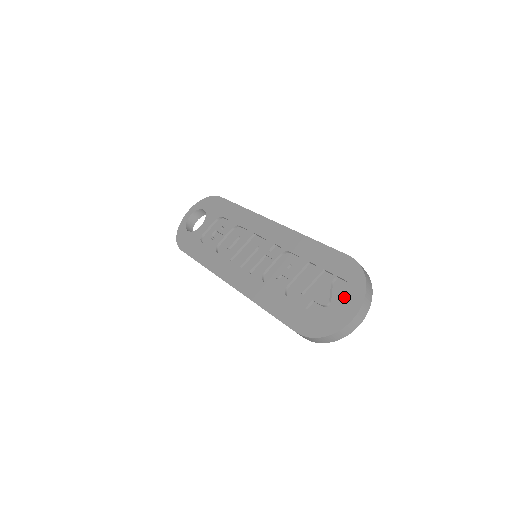
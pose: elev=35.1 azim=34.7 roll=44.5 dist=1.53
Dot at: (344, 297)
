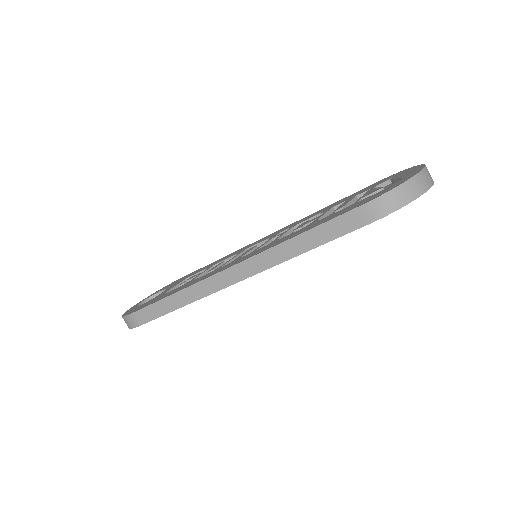
Dot at: (399, 177)
